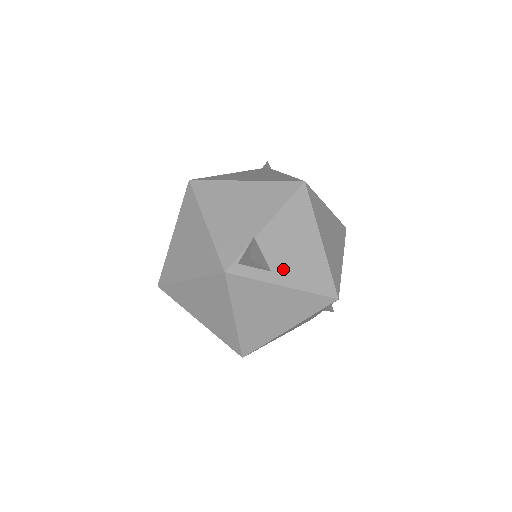
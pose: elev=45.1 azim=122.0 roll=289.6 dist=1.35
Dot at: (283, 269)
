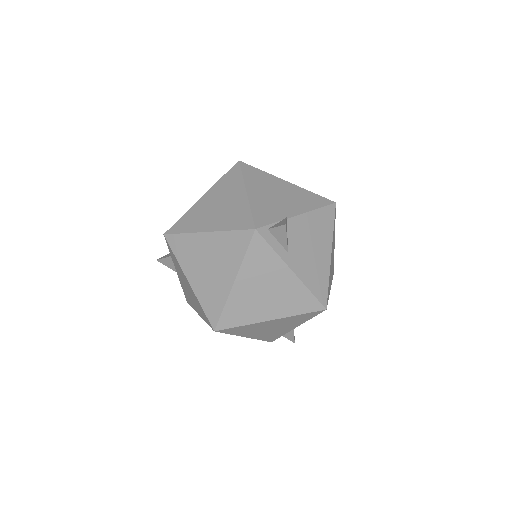
Dot at: (297, 257)
